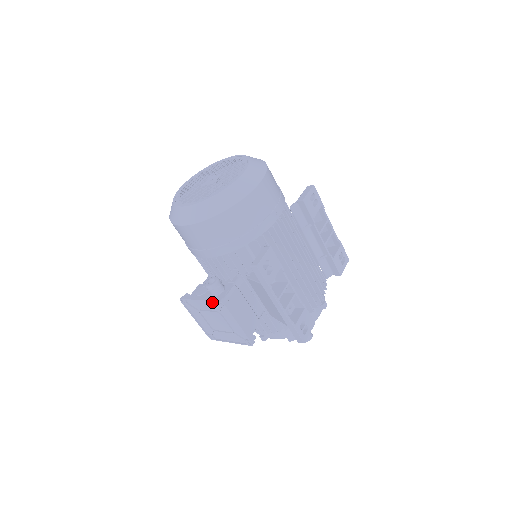
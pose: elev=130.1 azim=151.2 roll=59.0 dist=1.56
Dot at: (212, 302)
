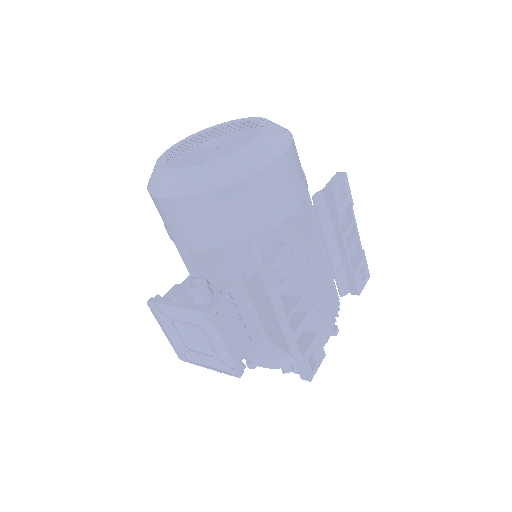
Dot at: (193, 312)
